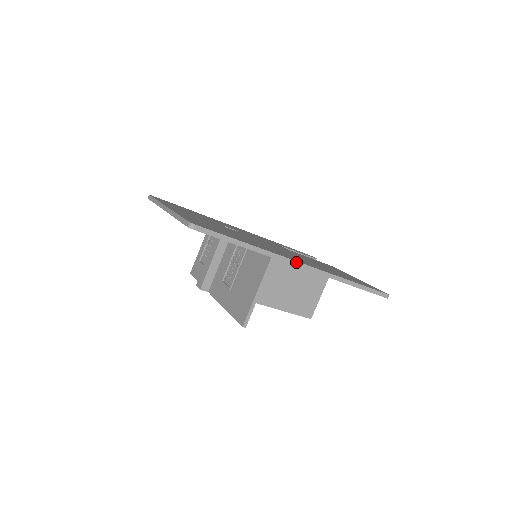
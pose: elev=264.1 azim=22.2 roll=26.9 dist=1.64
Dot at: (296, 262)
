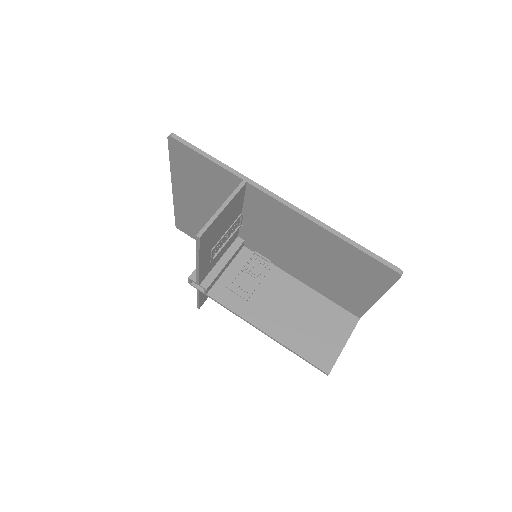
Dot at: (271, 193)
